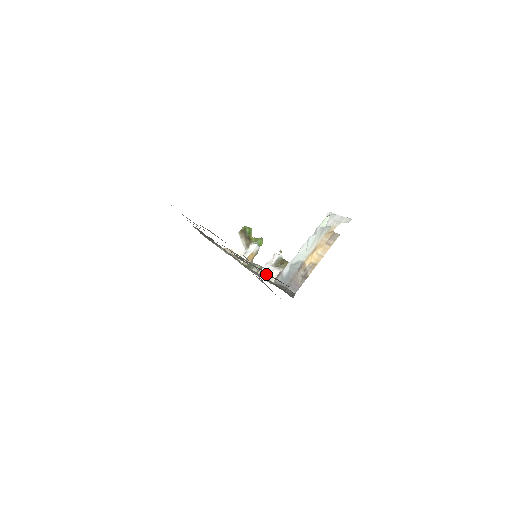
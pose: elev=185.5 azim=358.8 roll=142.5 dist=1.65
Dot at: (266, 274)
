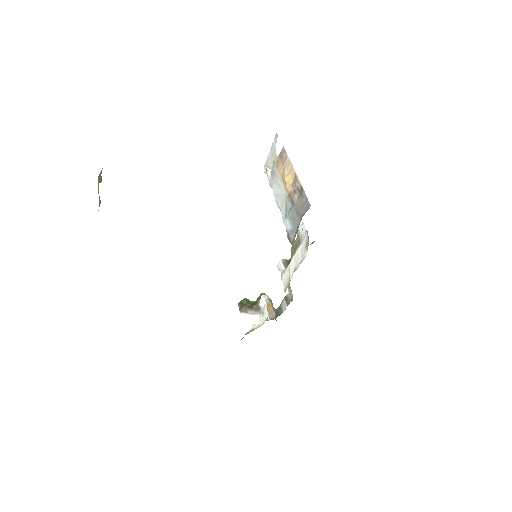
Dot at: (289, 278)
